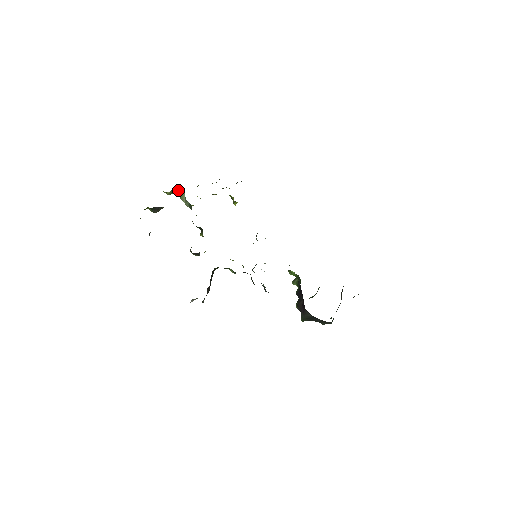
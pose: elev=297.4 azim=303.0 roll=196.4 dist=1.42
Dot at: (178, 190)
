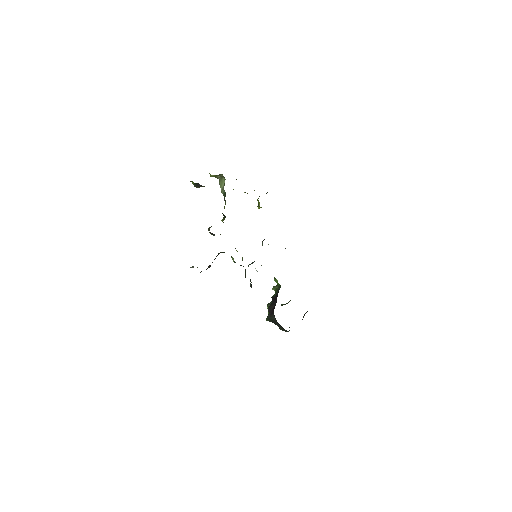
Dot at: (221, 177)
